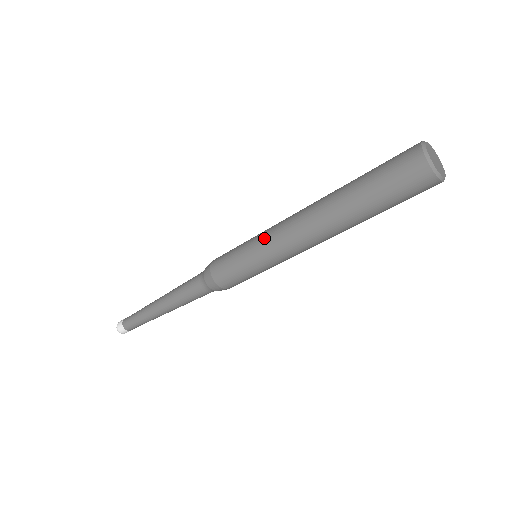
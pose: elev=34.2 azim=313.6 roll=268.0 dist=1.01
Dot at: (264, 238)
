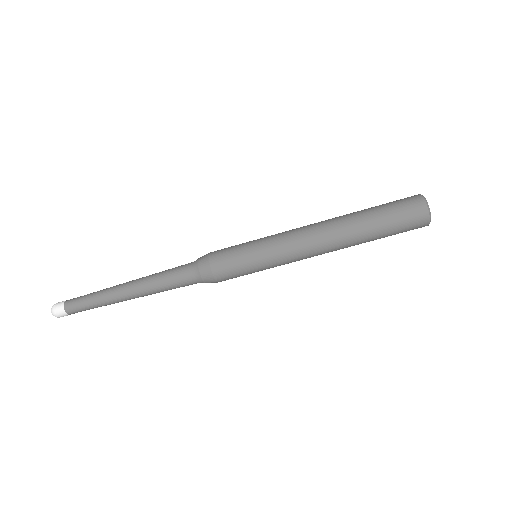
Dot at: (275, 234)
